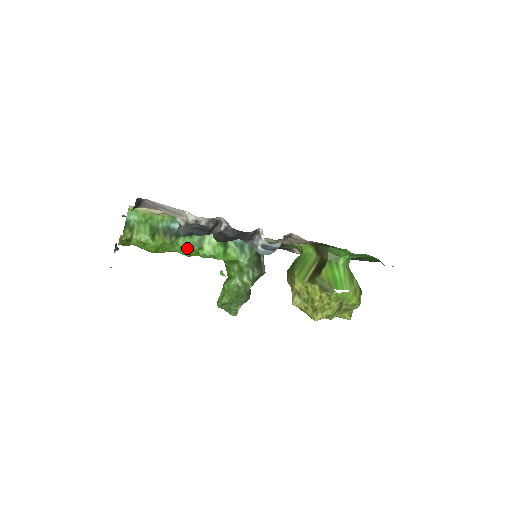
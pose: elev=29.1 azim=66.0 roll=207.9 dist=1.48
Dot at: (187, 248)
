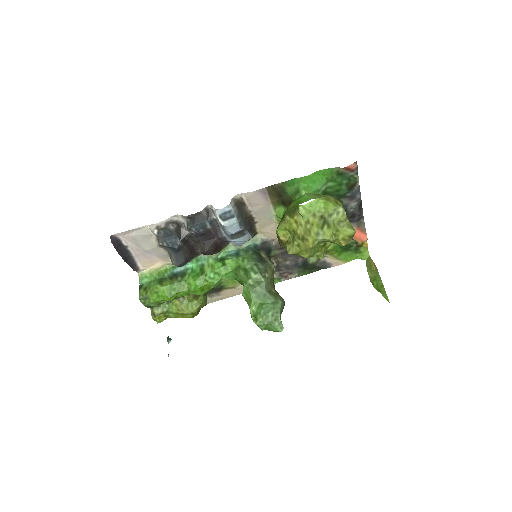
Dot at: (193, 280)
